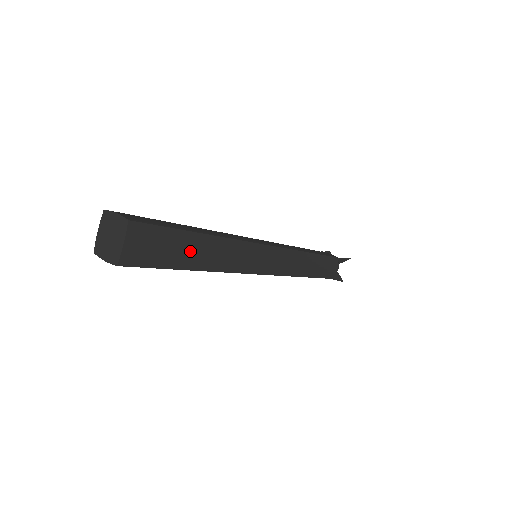
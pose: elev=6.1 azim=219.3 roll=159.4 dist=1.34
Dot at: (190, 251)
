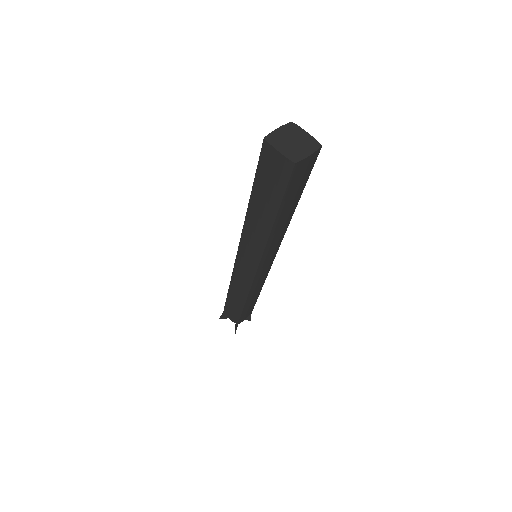
Dot at: (290, 205)
